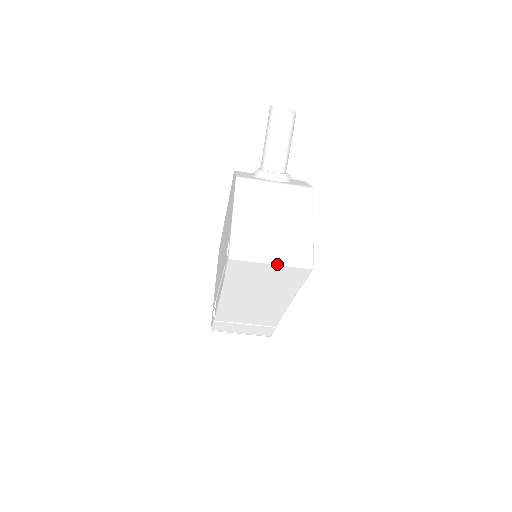
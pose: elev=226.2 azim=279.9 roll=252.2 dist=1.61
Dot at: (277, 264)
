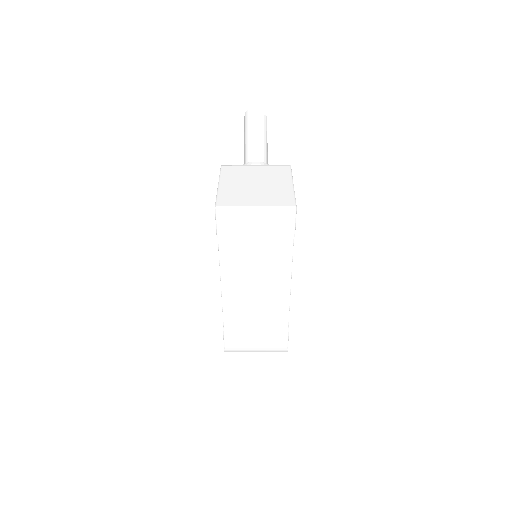
Dot at: (261, 207)
